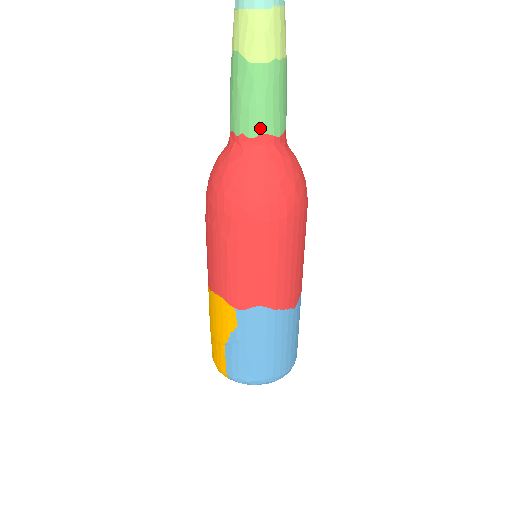
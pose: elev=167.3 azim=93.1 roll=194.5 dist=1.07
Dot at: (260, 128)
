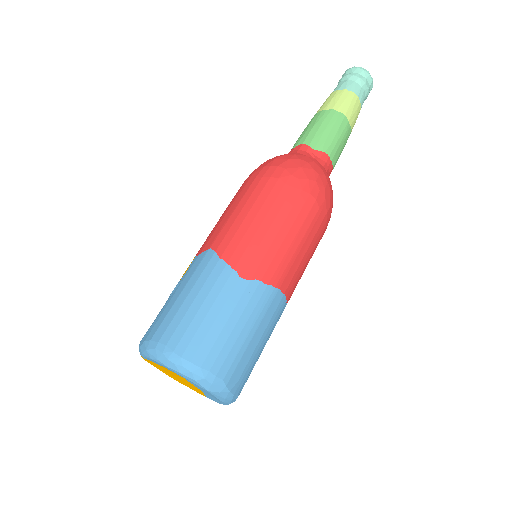
Dot at: (302, 141)
